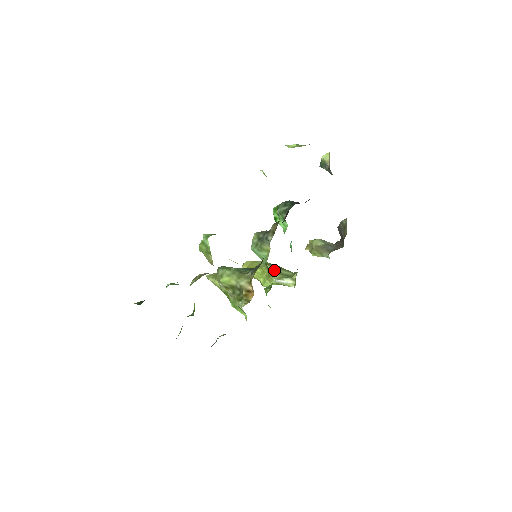
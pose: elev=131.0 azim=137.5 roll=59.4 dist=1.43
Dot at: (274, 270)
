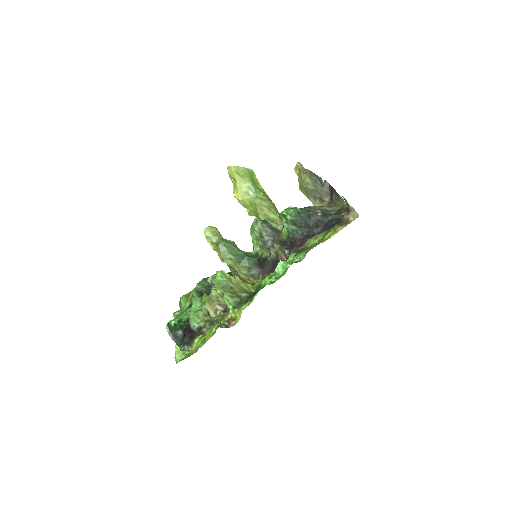
Dot at: (262, 213)
